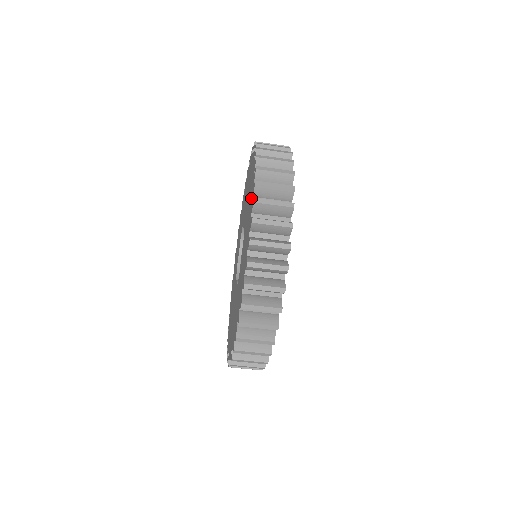
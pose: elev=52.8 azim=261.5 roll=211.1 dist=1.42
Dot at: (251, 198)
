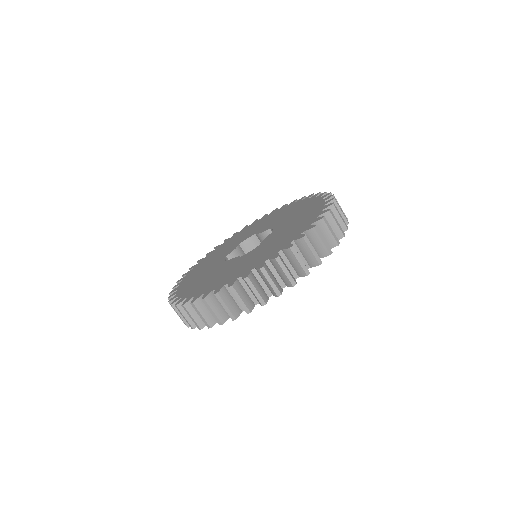
Dot at: (315, 204)
